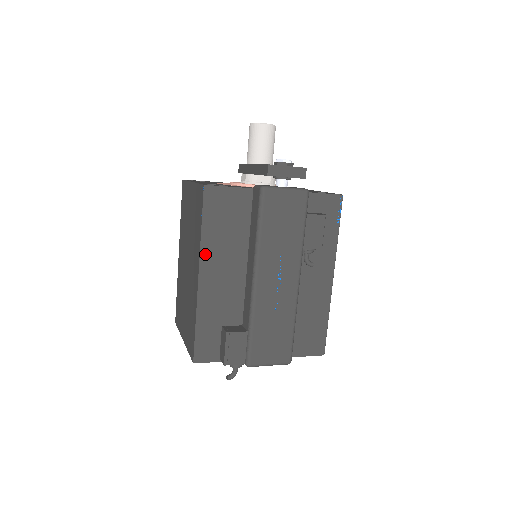
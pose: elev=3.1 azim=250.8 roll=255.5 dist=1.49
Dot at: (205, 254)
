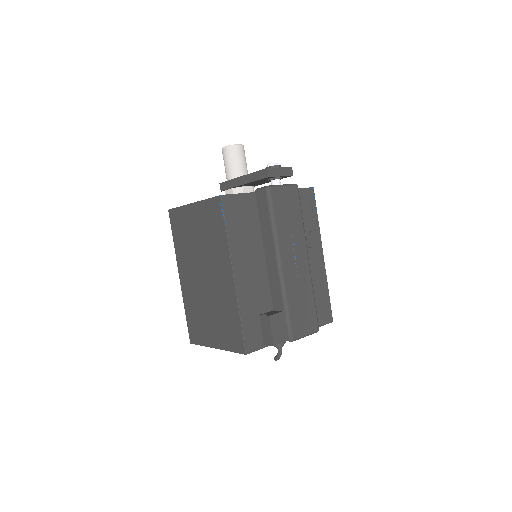
Dot at: (234, 254)
